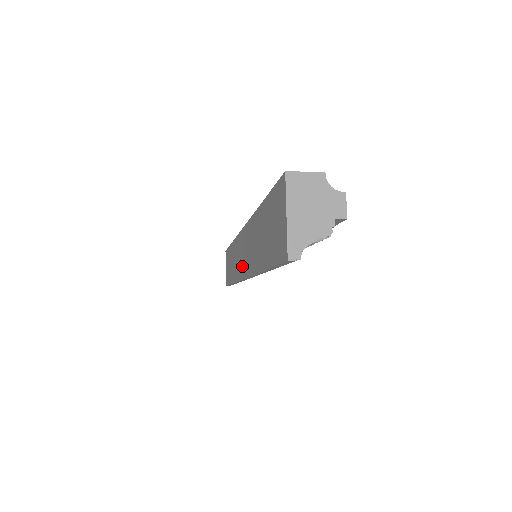
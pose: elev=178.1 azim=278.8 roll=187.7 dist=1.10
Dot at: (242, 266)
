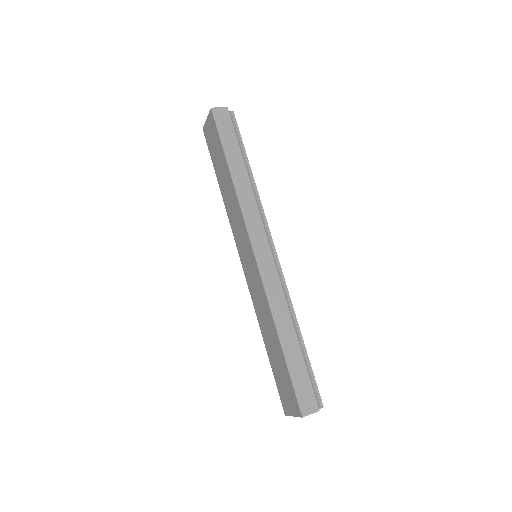
Dot at: (243, 258)
